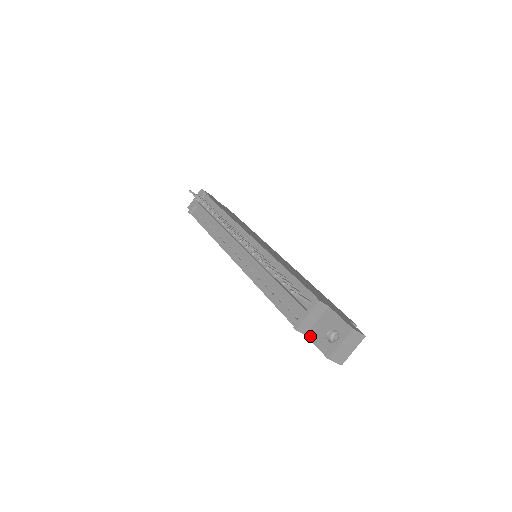
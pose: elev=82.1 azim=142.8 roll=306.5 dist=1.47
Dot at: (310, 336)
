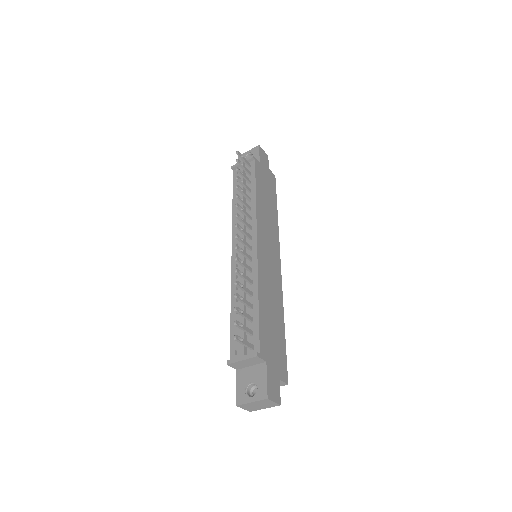
Dot at: (238, 374)
